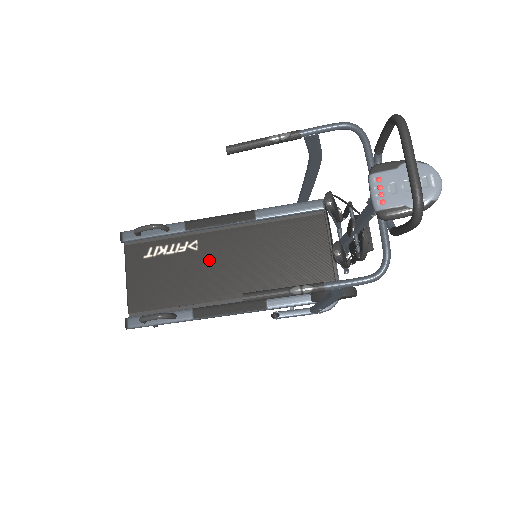
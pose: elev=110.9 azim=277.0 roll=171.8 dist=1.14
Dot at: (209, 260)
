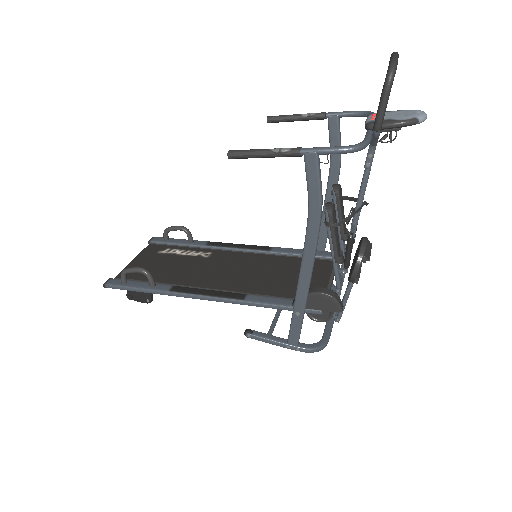
Dot at: (212, 264)
